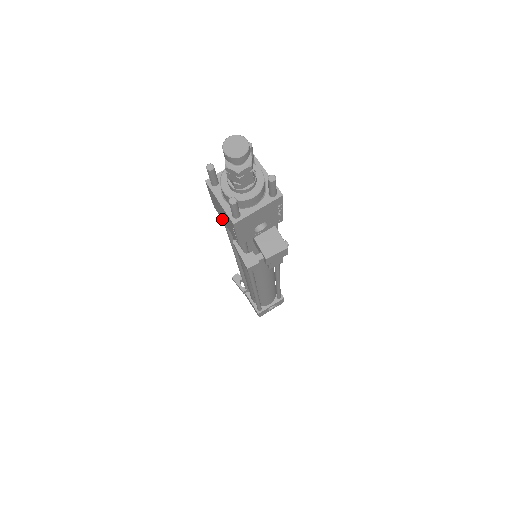
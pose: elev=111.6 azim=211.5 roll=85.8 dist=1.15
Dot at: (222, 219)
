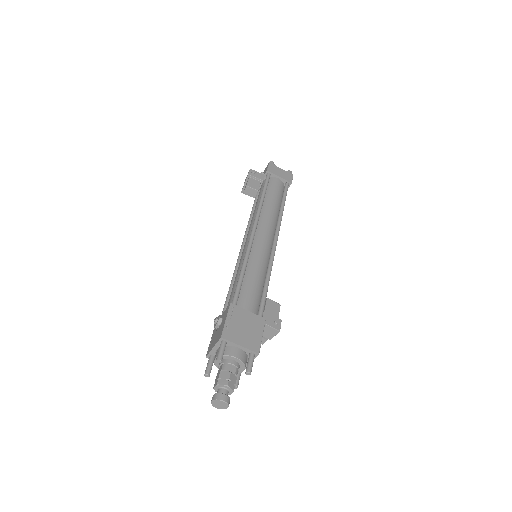
Dot at: occluded
